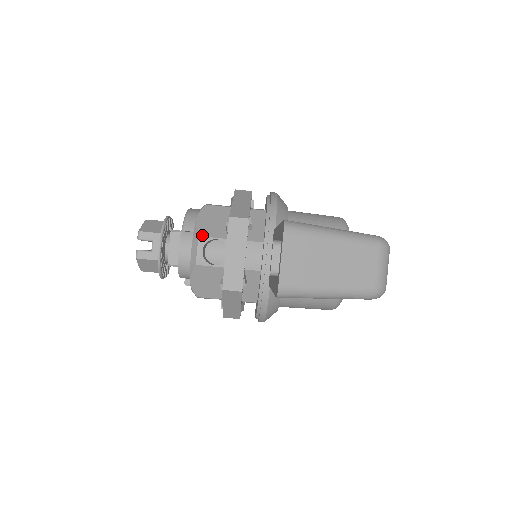
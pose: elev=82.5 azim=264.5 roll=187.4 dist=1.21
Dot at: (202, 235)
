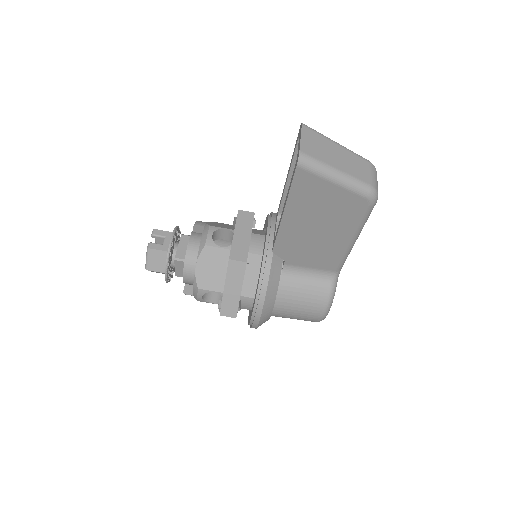
Dot at: (213, 226)
